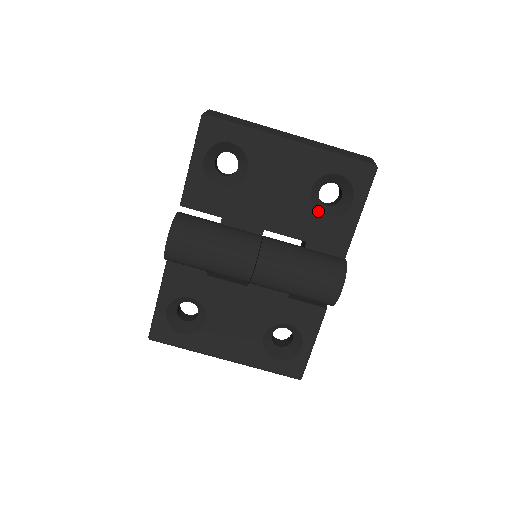
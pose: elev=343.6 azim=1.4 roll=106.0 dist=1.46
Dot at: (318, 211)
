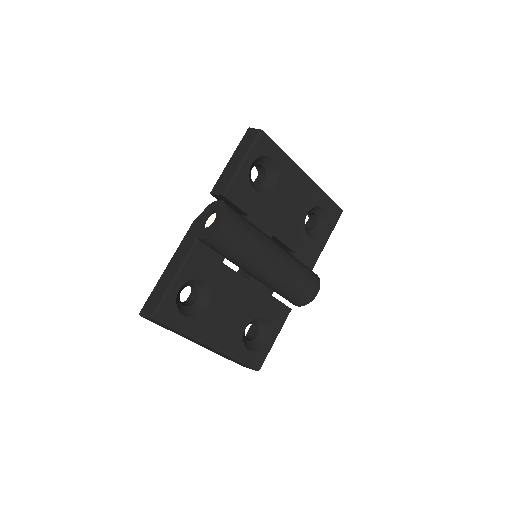
Dot at: (306, 231)
